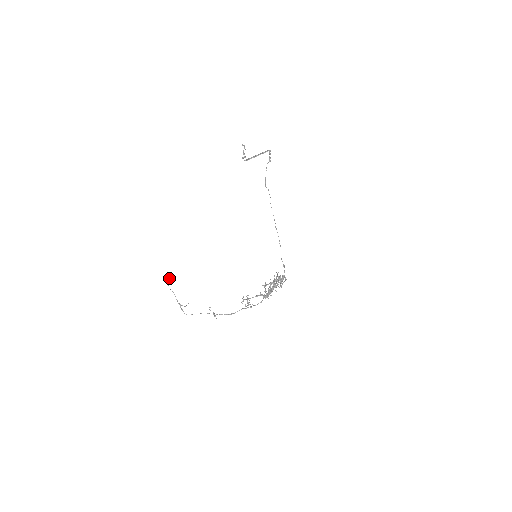
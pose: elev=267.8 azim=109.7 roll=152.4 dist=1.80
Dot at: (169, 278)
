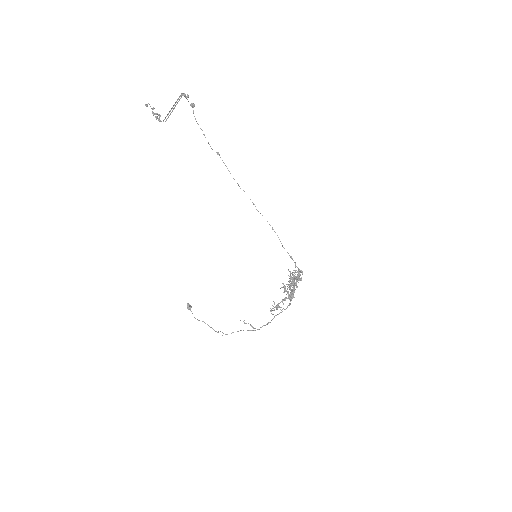
Dot at: (188, 309)
